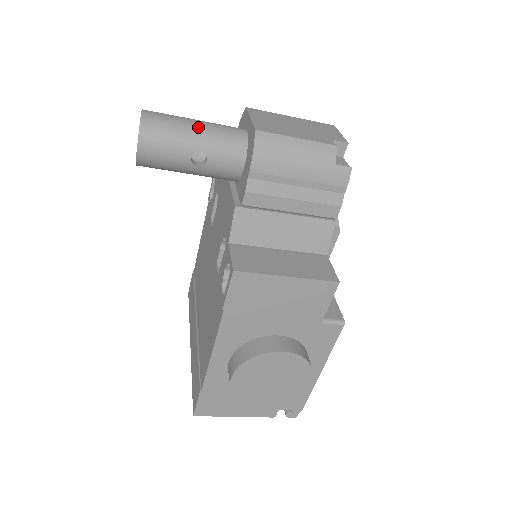
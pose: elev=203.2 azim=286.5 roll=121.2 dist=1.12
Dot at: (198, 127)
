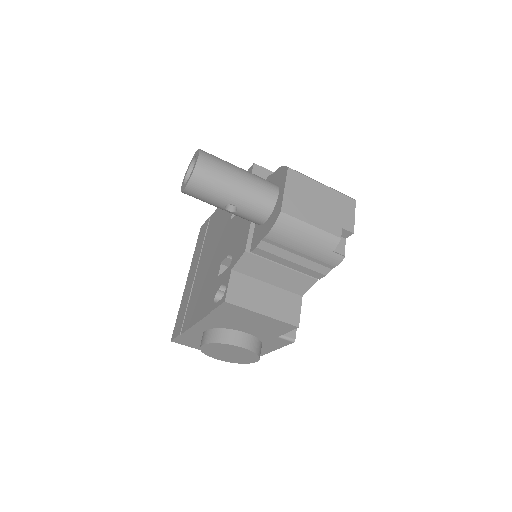
Dot at: (239, 185)
